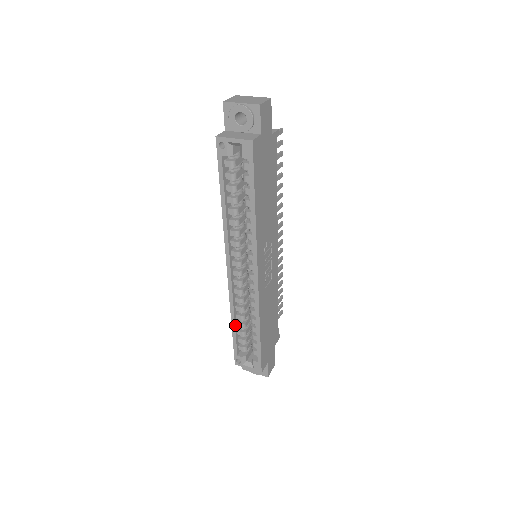
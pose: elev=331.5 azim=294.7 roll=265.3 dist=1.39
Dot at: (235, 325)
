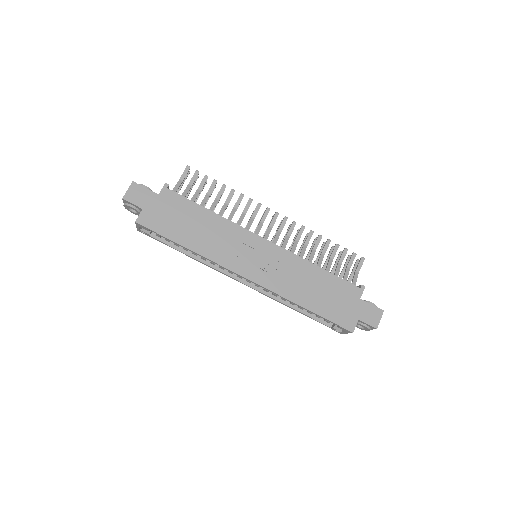
Dot at: (298, 310)
